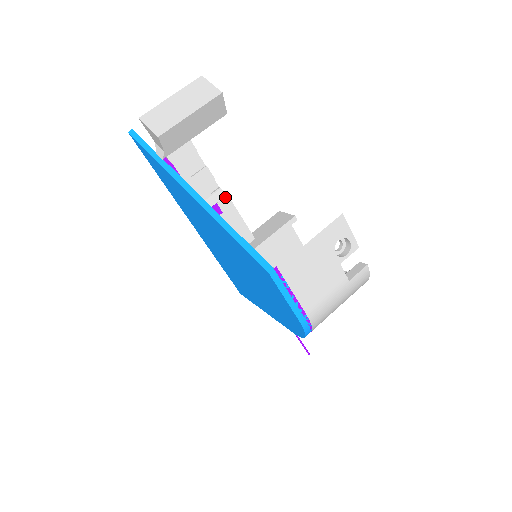
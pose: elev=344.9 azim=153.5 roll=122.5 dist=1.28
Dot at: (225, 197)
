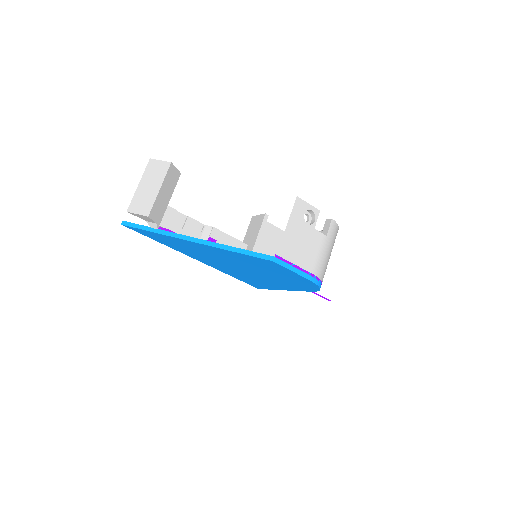
Dot at: (212, 229)
